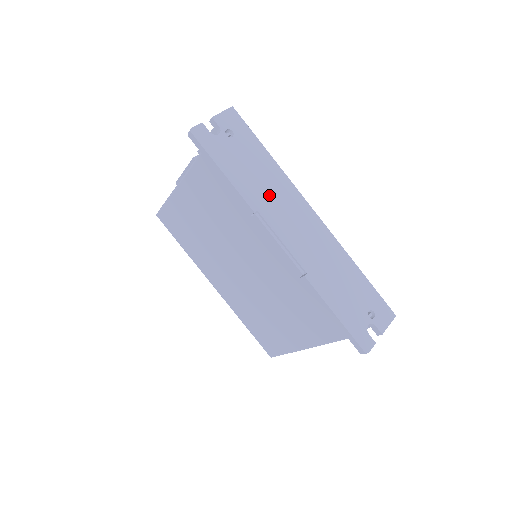
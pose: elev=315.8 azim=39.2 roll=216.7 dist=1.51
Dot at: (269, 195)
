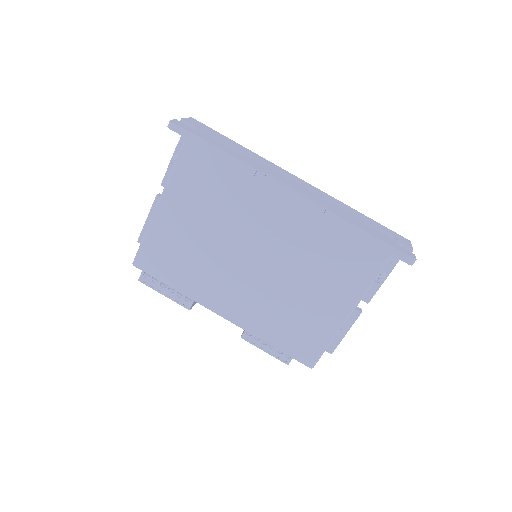
Dot at: (259, 164)
